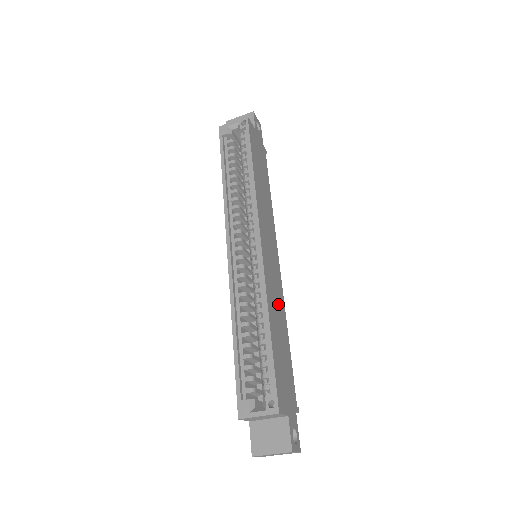
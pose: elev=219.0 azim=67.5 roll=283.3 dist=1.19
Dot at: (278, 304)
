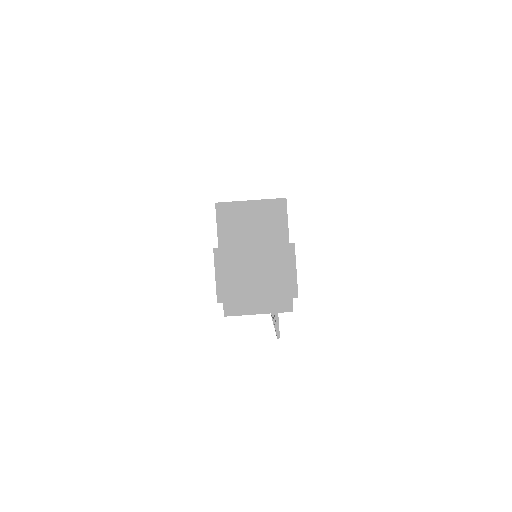
Dot at: occluded
